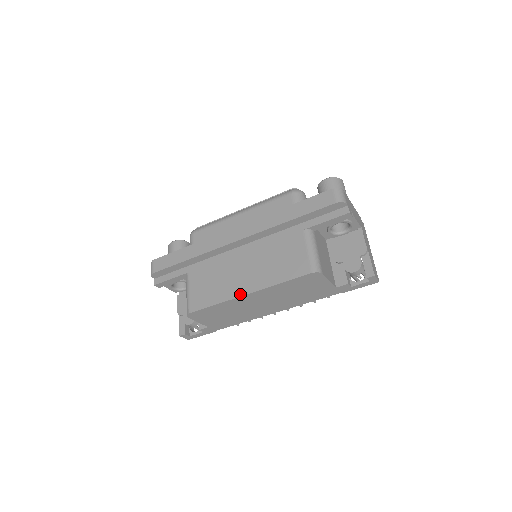
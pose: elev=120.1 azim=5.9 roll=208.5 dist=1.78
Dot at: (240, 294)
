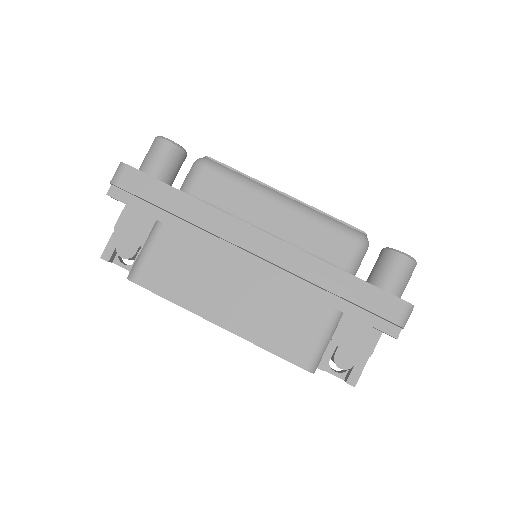
Dot at: (210, 318)
